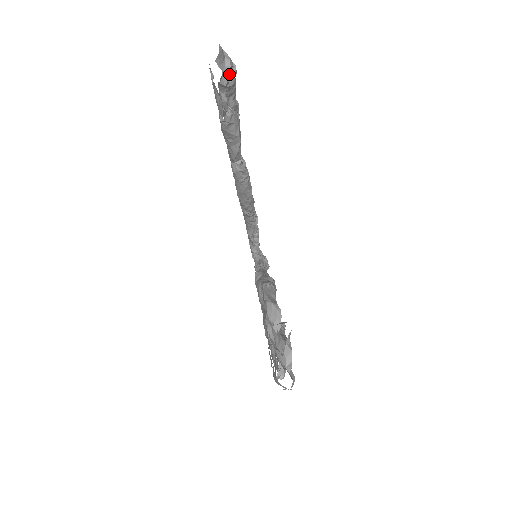
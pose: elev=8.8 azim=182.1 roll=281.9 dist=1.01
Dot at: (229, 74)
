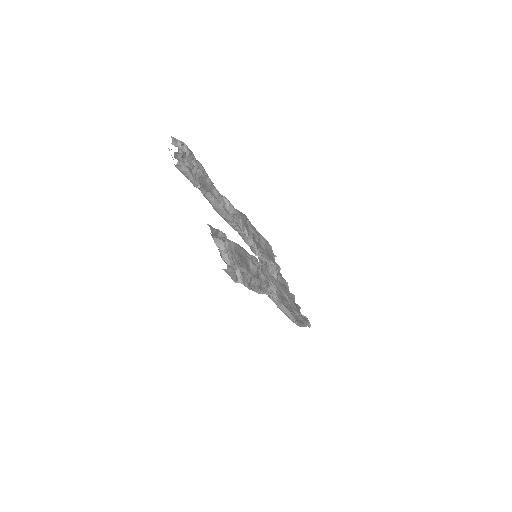
Dot at: (180, 147)
